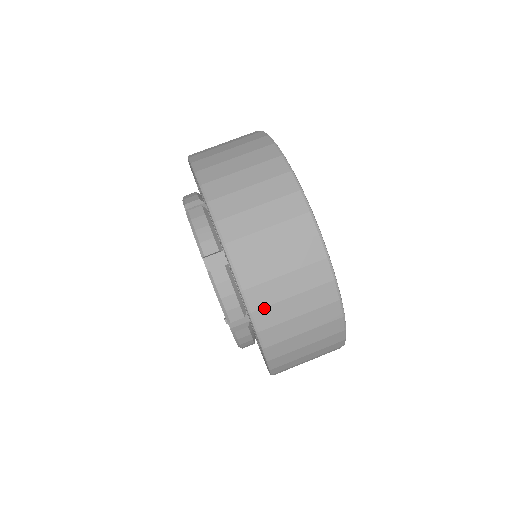
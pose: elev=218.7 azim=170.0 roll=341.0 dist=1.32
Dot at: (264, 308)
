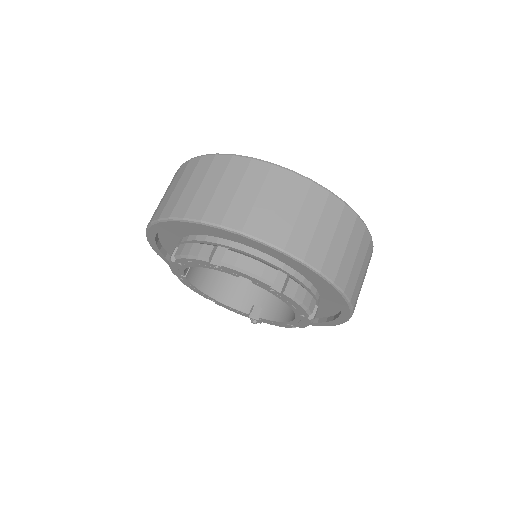
Dot at: (348, 282)
